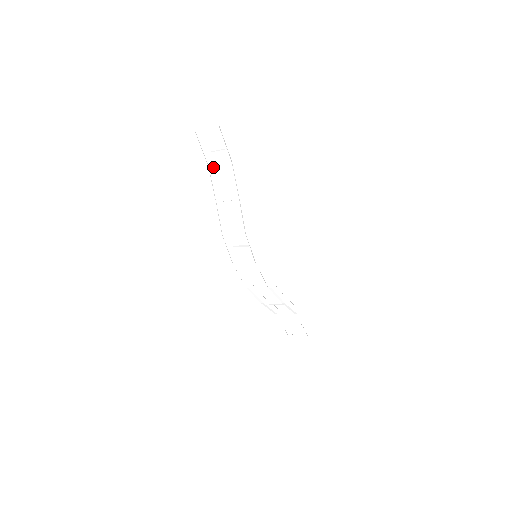
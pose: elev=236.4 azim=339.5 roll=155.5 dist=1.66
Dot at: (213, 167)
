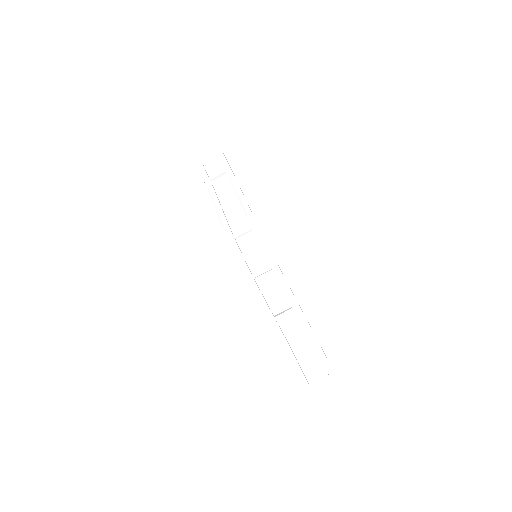
Dot at: (212, 187)
